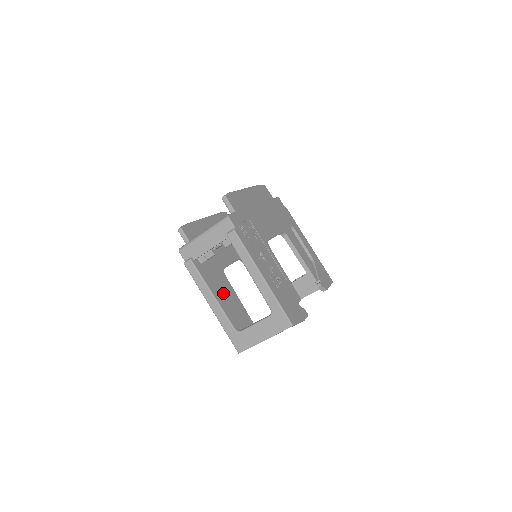
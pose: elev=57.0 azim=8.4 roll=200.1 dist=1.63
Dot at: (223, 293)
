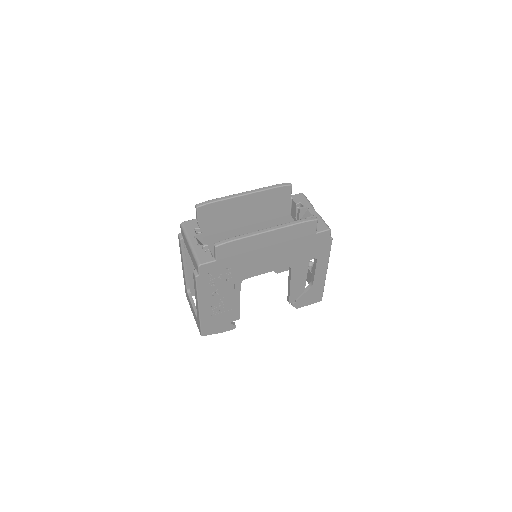
Dot at: occluded
